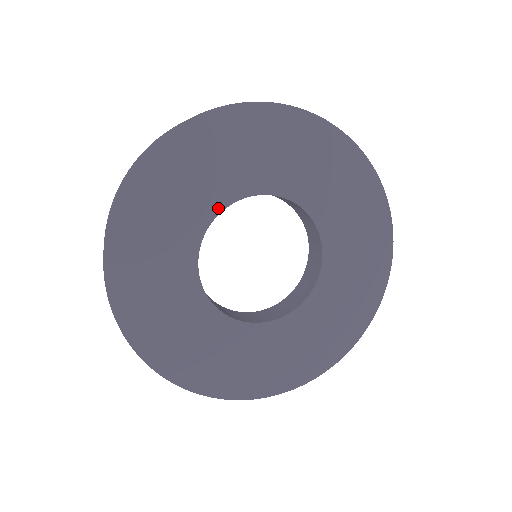
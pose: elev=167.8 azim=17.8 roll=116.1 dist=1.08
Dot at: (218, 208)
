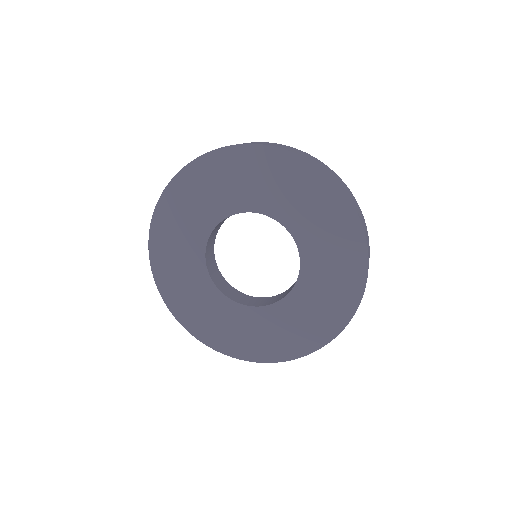
Dot at: (216, 221)
